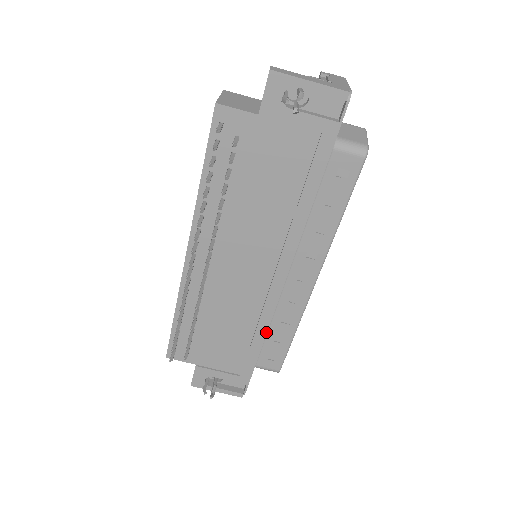
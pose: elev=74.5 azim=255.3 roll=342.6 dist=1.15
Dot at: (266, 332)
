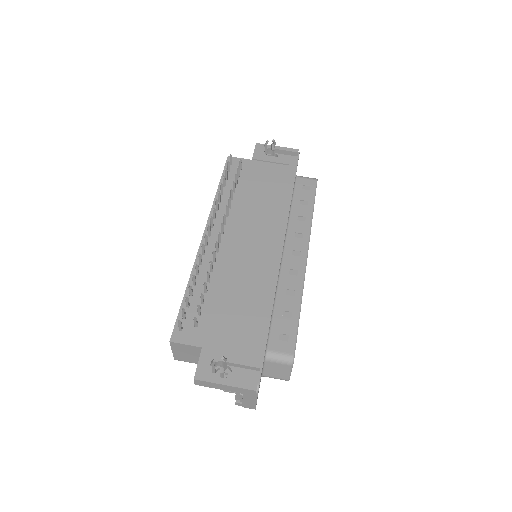
Dot at: (274, 297)
